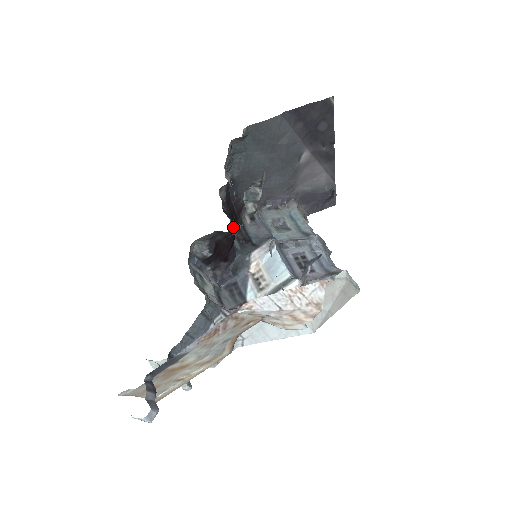
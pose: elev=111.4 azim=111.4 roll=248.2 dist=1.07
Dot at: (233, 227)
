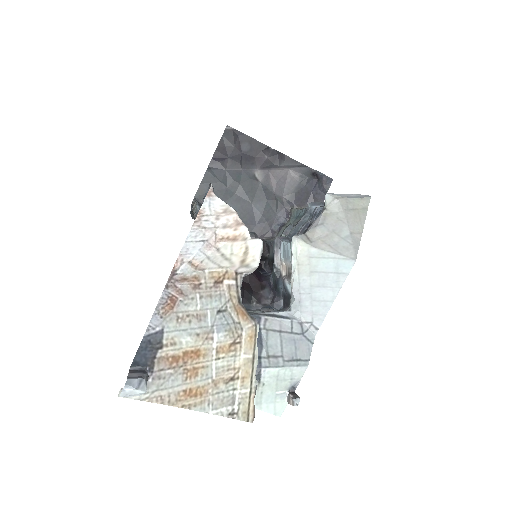
Dot at: occluded
